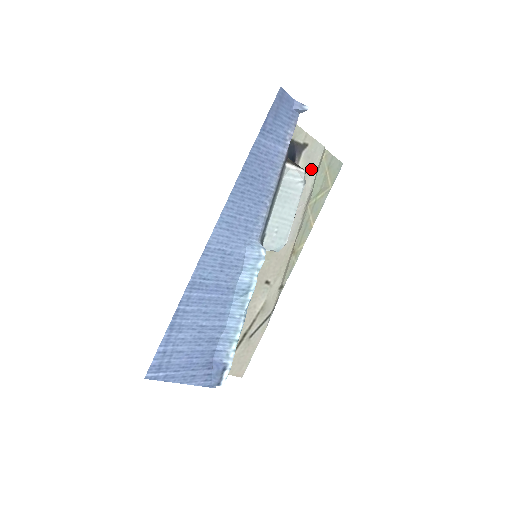
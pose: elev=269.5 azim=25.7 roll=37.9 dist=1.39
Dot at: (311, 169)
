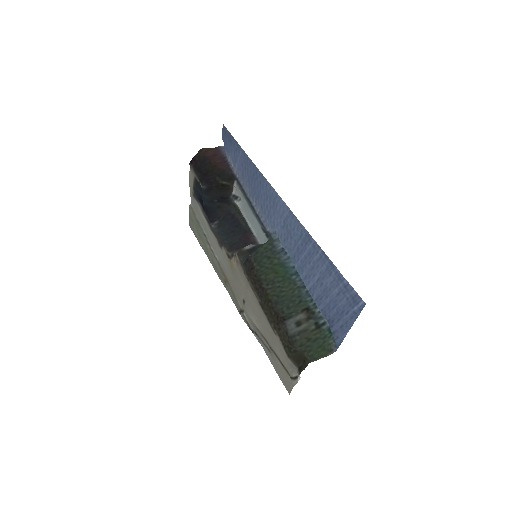
Dot at: (199, 216)
